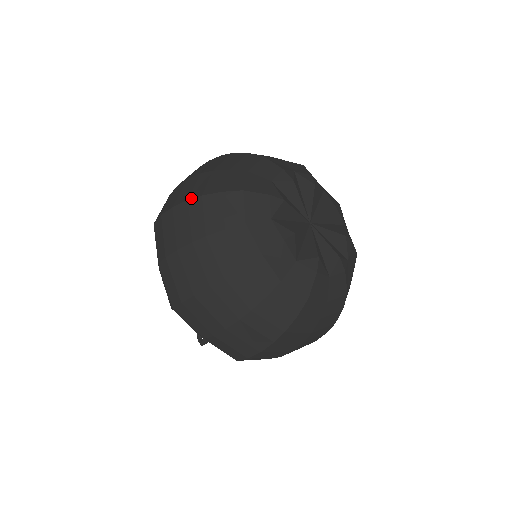
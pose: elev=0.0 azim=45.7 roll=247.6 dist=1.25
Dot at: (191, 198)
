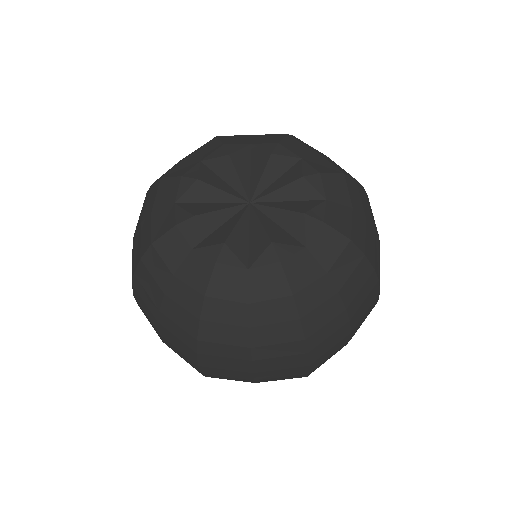
Dot at: occluded
